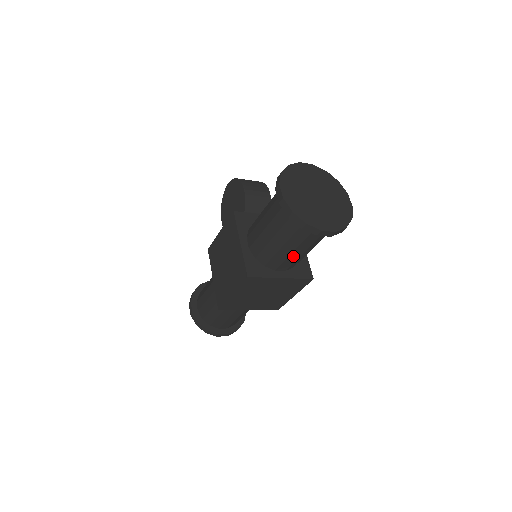
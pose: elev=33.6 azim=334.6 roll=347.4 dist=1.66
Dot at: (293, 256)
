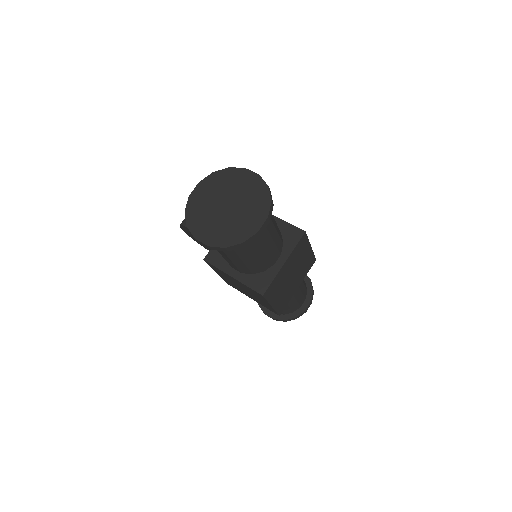
Dot at: (270, 249)
